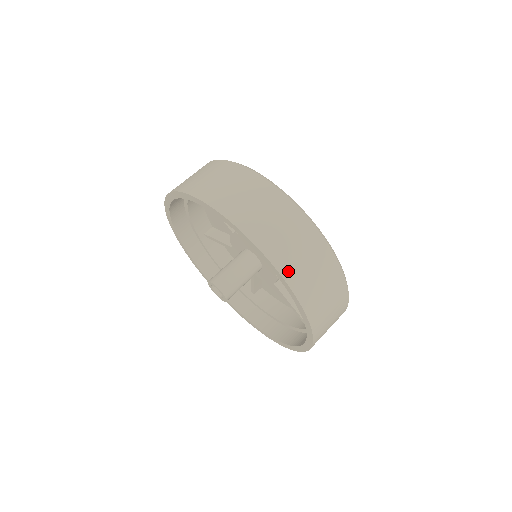
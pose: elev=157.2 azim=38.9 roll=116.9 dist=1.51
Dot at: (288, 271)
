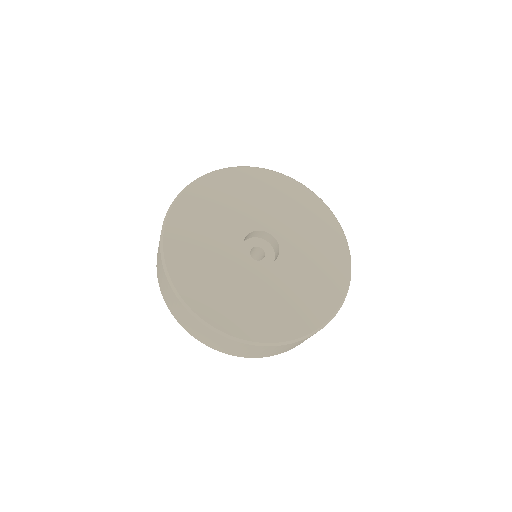
Dot at: (244, 356)
